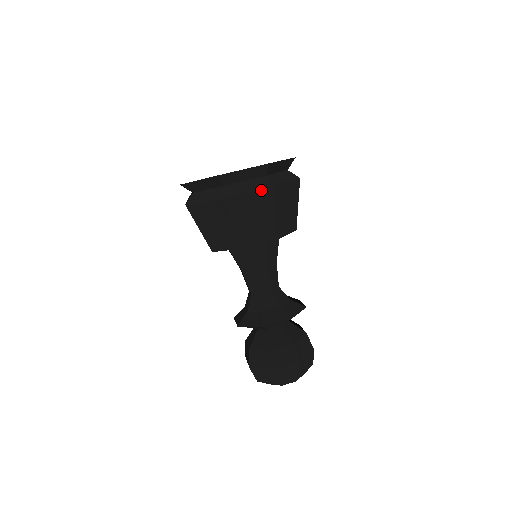
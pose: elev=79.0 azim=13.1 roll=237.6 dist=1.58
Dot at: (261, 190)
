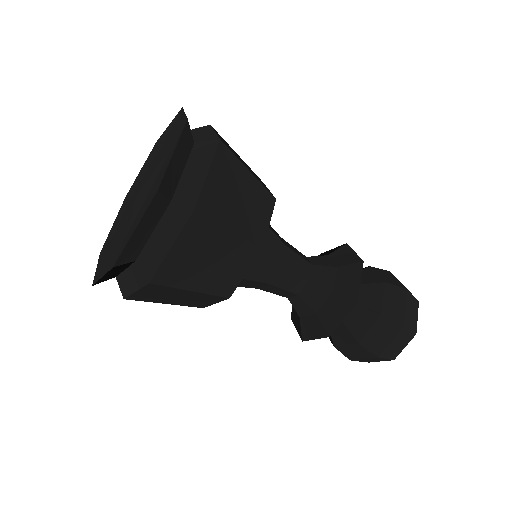
Dot at: (214, 158)
